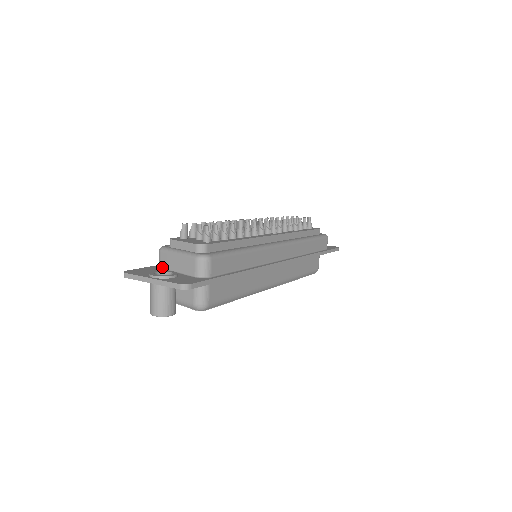
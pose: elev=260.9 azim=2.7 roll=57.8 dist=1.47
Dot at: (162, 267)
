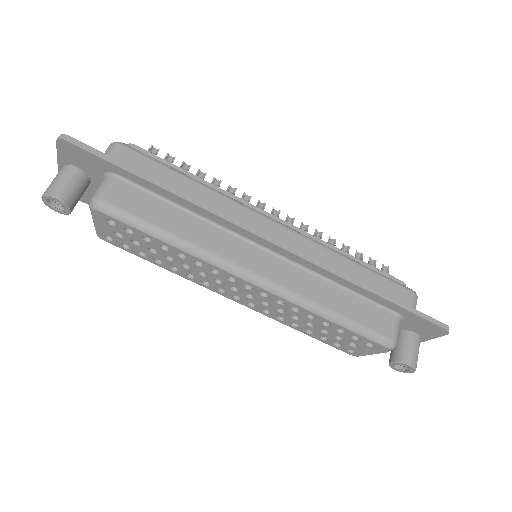
Dot at: occluded
